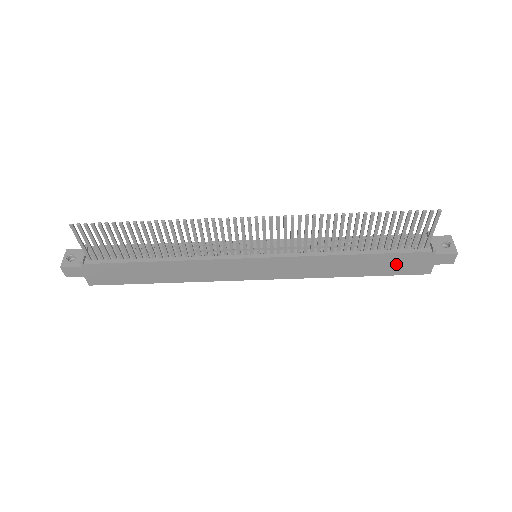
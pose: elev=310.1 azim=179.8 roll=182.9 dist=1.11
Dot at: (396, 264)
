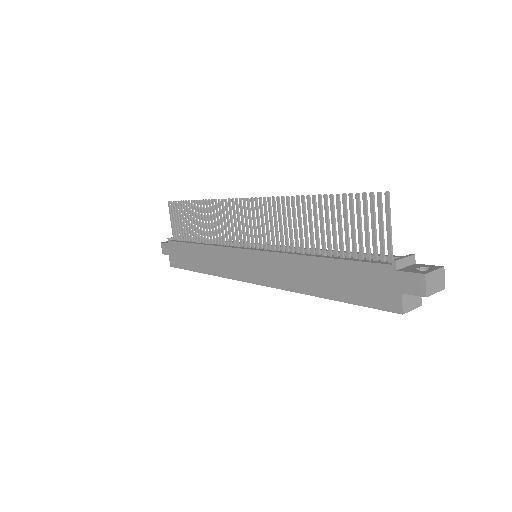
Dot at: (358, 283)
